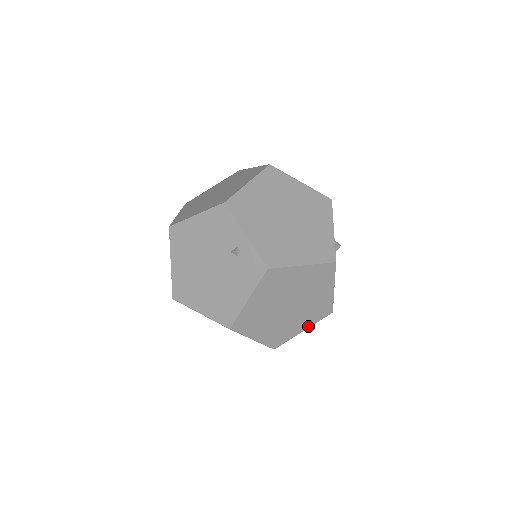
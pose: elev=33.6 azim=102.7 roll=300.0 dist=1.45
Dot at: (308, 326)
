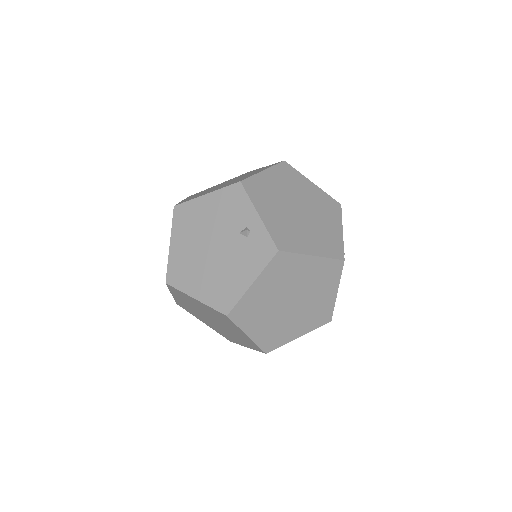
Dot at: (305, 332)
